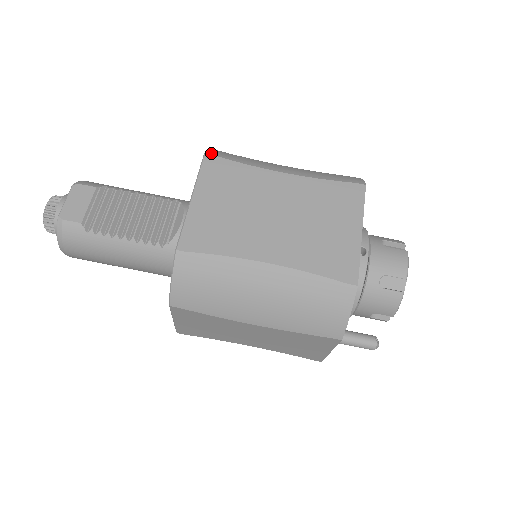
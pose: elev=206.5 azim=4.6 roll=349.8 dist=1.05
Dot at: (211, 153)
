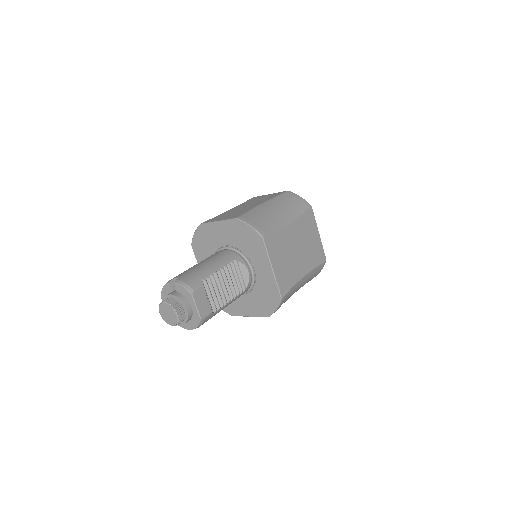
Dot at: (263, 234)
